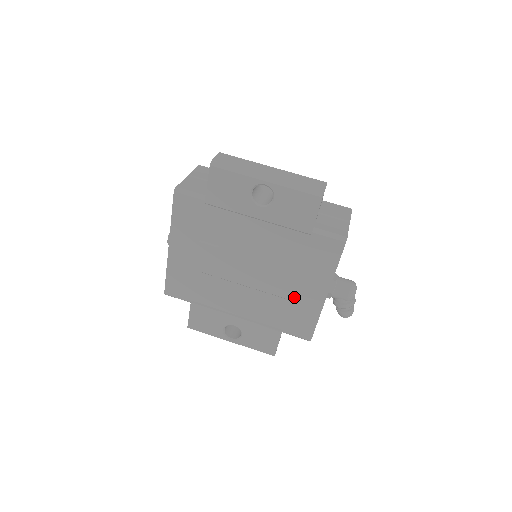
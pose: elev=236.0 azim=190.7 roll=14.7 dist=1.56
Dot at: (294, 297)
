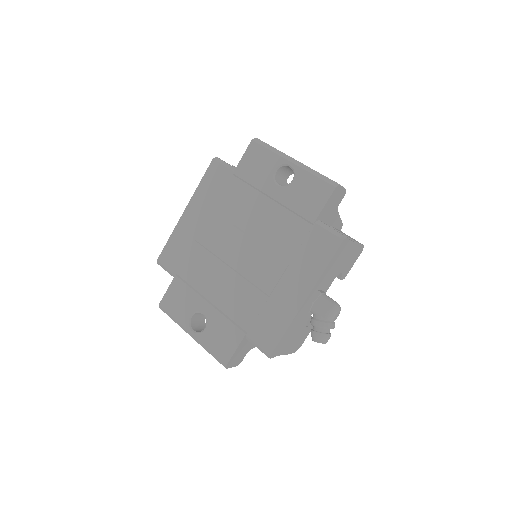
Dot at: (273, 293)
